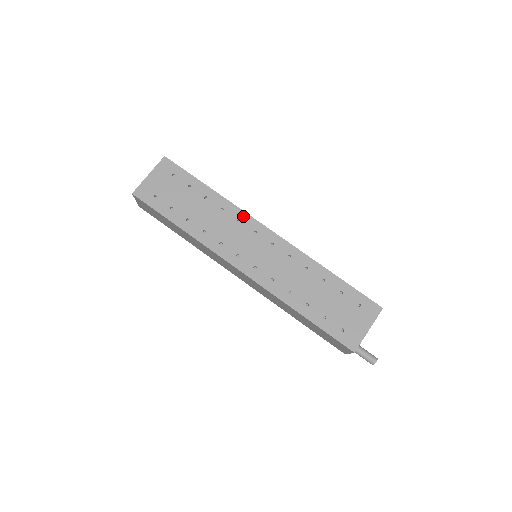
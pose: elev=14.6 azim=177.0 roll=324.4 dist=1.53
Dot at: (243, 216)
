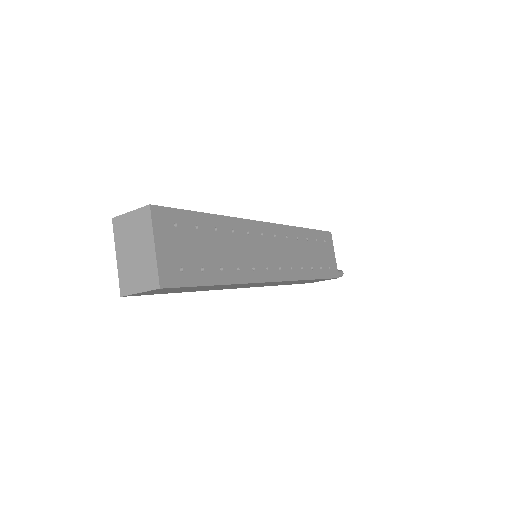
Dot at: (248, 225)
